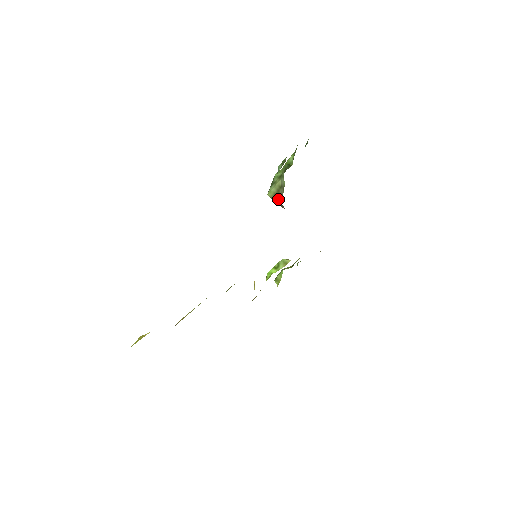
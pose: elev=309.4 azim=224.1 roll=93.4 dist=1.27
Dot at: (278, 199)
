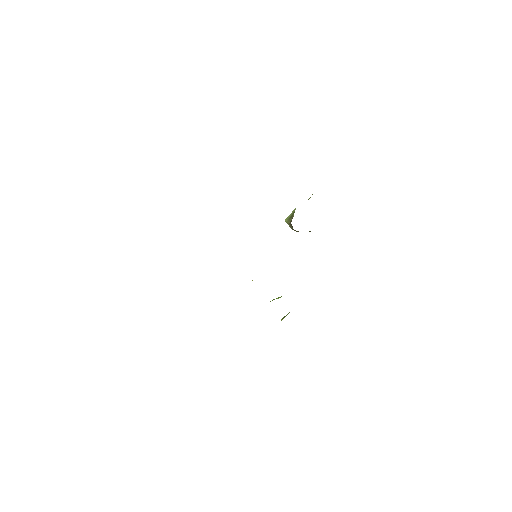
Dot at: (290, 221)
